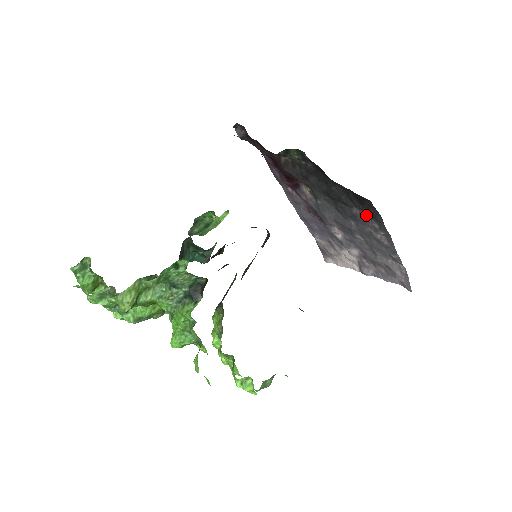
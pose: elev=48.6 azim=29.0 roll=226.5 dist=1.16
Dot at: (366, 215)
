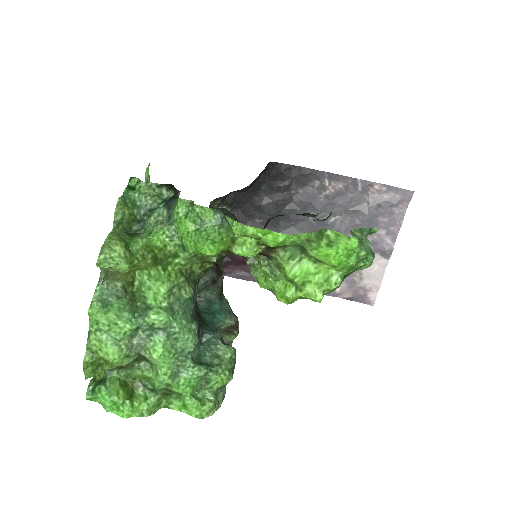
Dot at: (303, 189)
